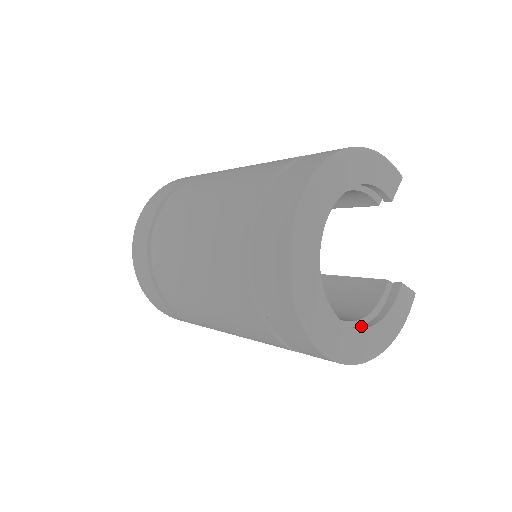
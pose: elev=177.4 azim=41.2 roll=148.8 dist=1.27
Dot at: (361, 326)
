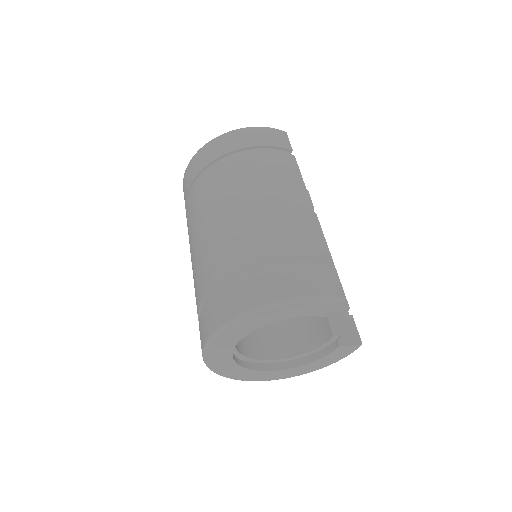
Dot at: (292, 363)
